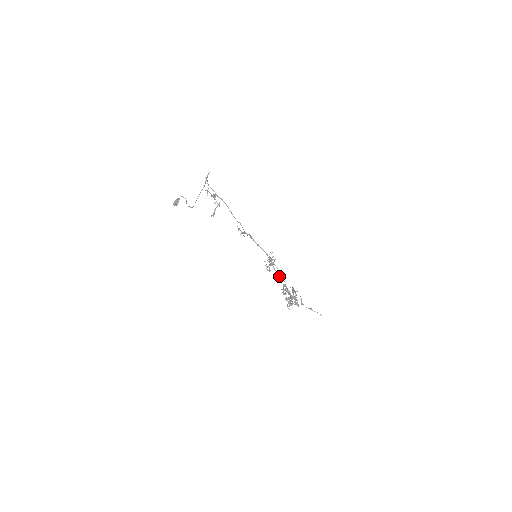
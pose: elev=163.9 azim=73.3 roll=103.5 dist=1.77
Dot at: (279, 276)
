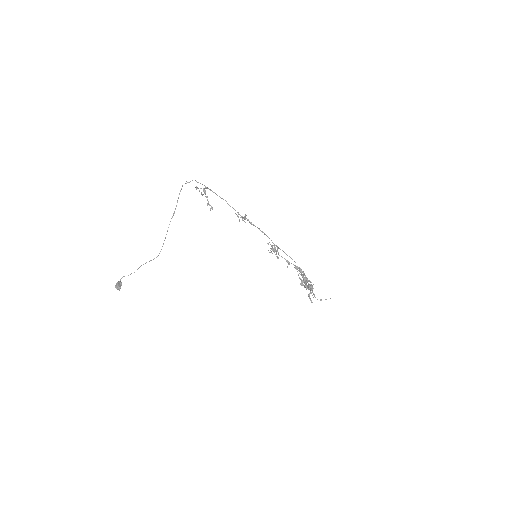
Dot at: (287, 261)
